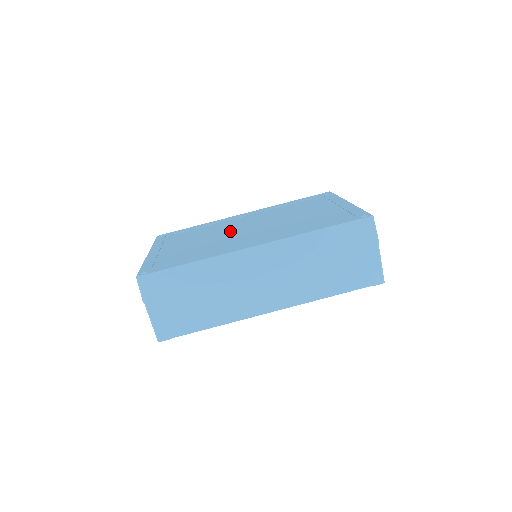
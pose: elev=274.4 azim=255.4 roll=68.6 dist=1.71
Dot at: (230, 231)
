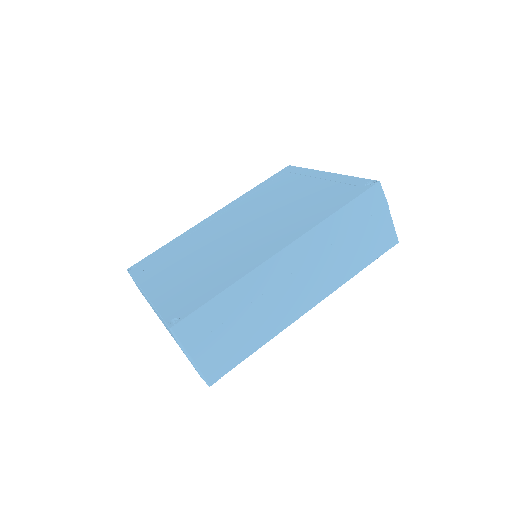
Dot at: (224, 239)
